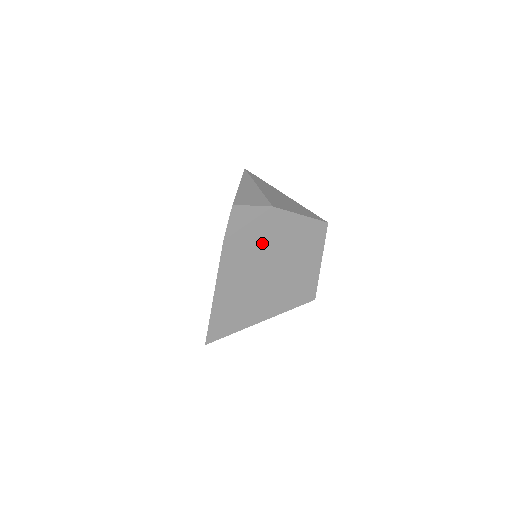
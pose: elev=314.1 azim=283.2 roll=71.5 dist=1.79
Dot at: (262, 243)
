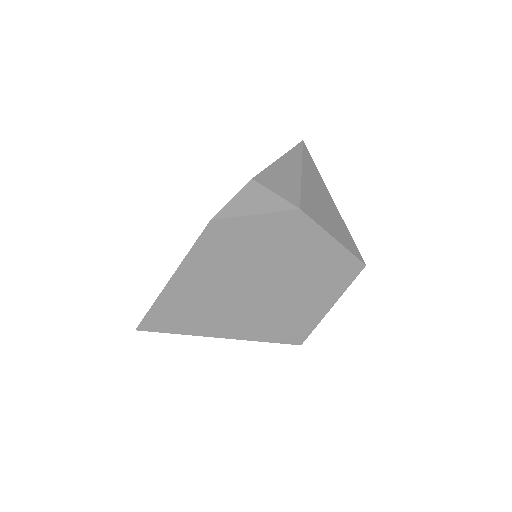
Dot at: (263, 248)
